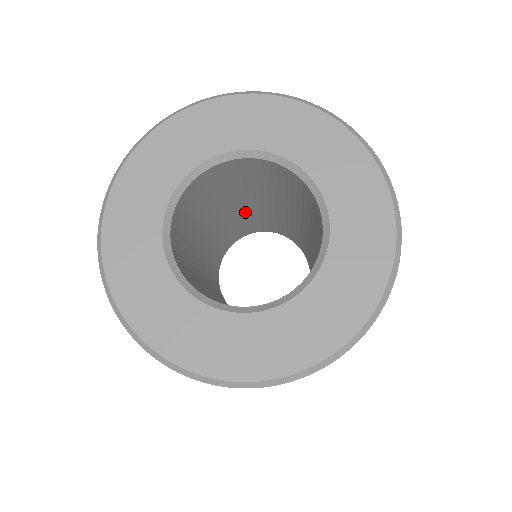
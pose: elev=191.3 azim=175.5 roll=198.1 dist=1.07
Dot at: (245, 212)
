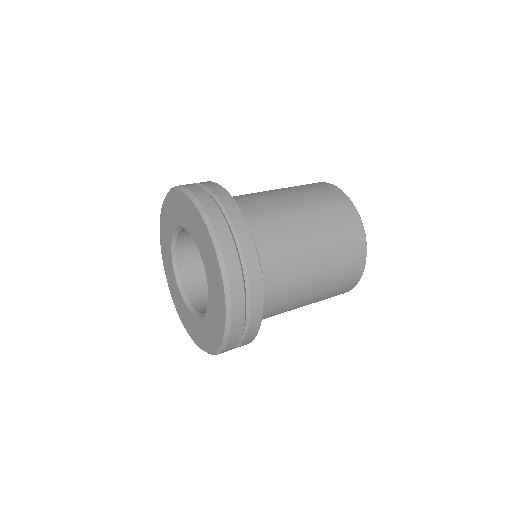
Dot at: occluded
